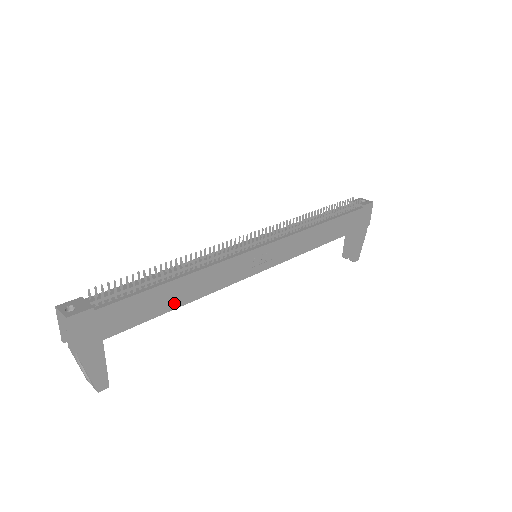
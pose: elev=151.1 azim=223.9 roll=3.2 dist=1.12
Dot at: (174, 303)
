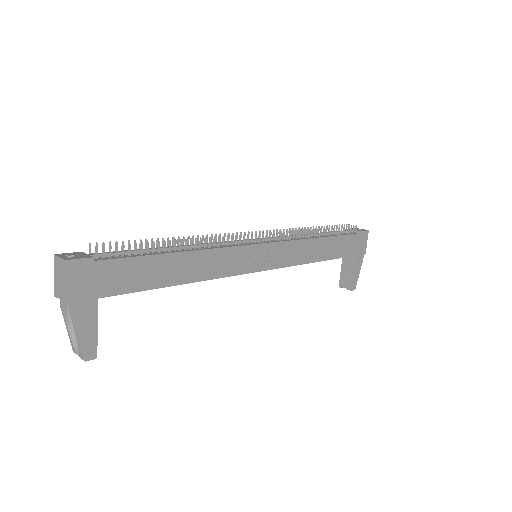
Dot at: (173, 279)
